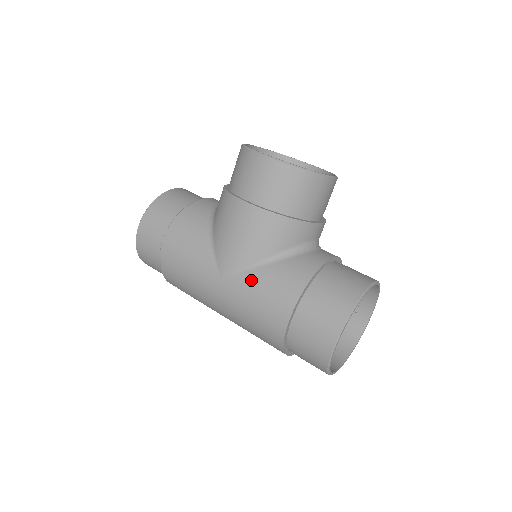
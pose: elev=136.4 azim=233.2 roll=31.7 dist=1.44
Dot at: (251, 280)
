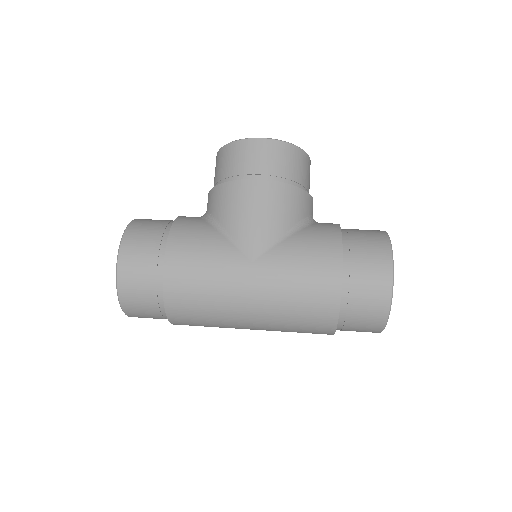
Dot at: (286, 250)
